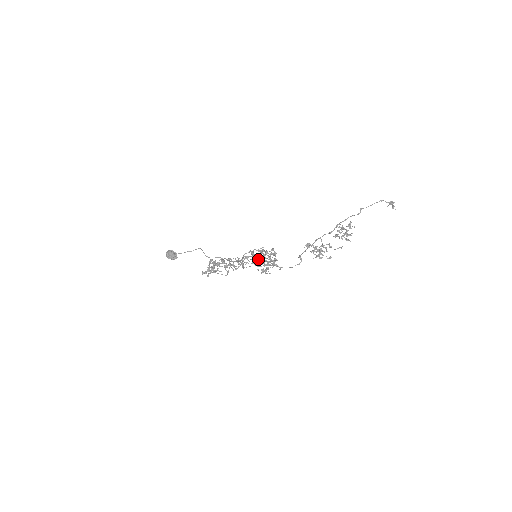
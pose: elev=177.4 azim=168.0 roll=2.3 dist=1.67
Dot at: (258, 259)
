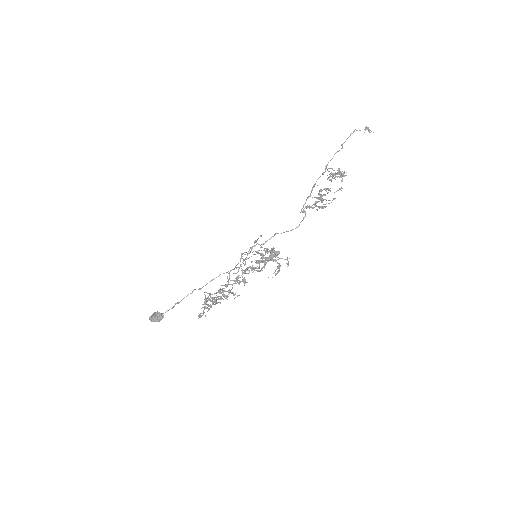
Dot at: (259, 244)
